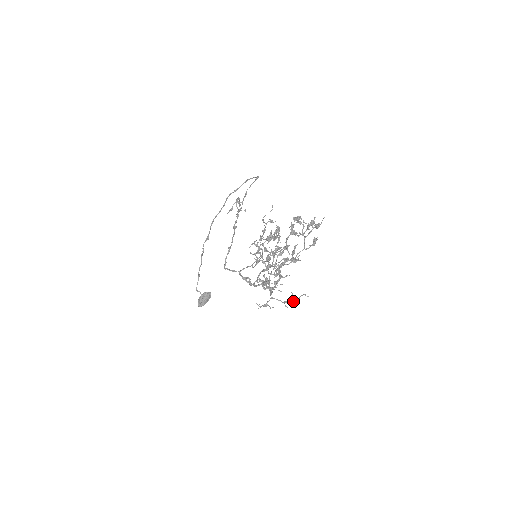
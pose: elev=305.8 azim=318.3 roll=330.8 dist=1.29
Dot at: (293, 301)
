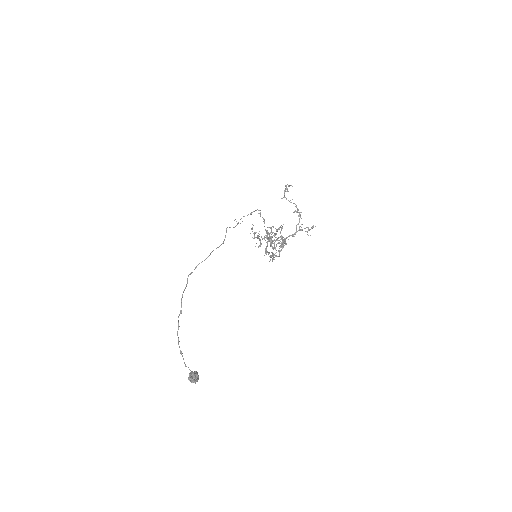
Dot at: (311, 228)
